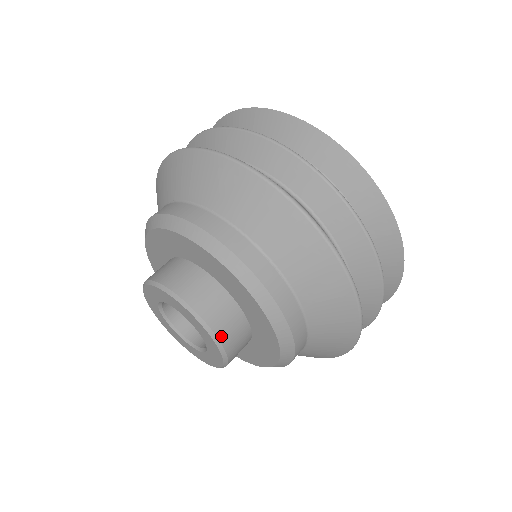
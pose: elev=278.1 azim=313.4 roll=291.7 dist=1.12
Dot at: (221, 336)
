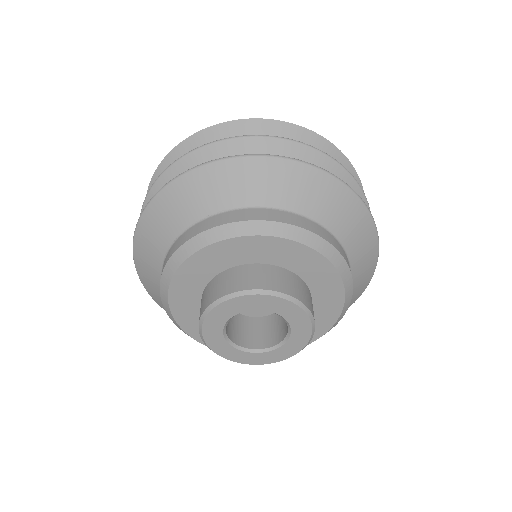
Dot at: (294, 295)
